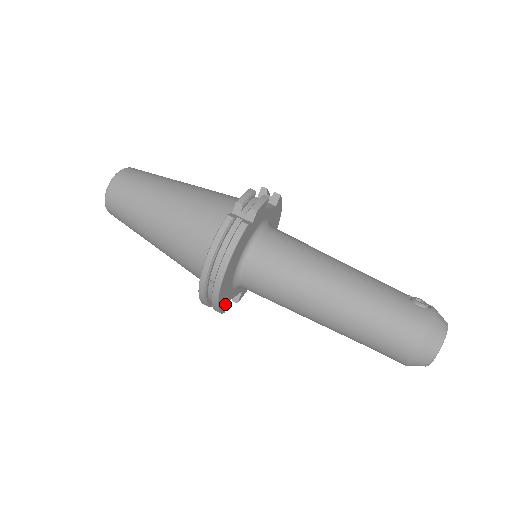
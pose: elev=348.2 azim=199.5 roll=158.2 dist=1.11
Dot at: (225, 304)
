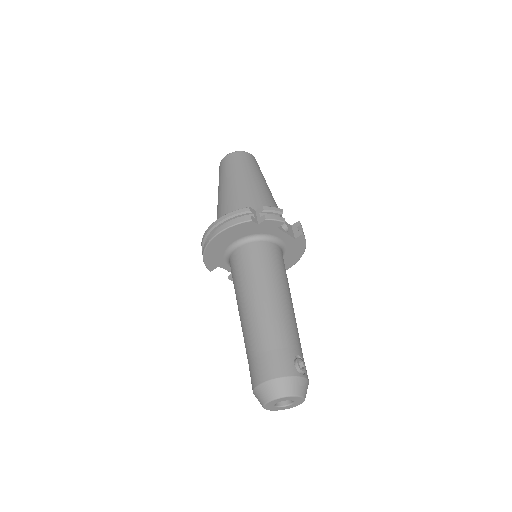
Dot at: (213, 264)
